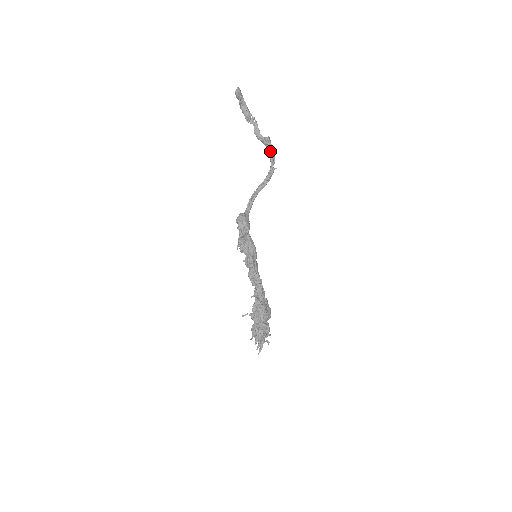
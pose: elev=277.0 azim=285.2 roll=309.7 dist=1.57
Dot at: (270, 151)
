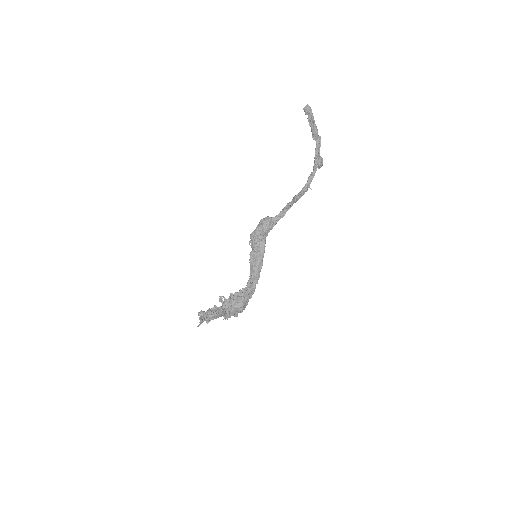
Dot at: (313, 171)
